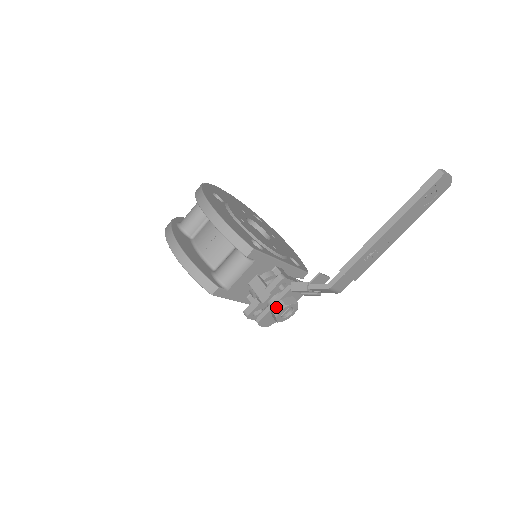
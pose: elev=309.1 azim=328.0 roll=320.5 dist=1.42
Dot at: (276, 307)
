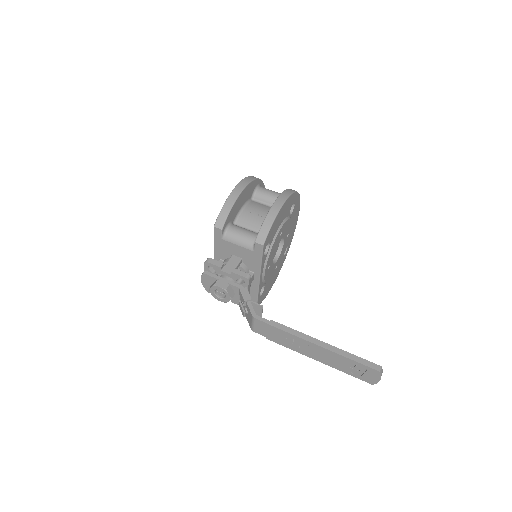
Dot at: (222, 283)
